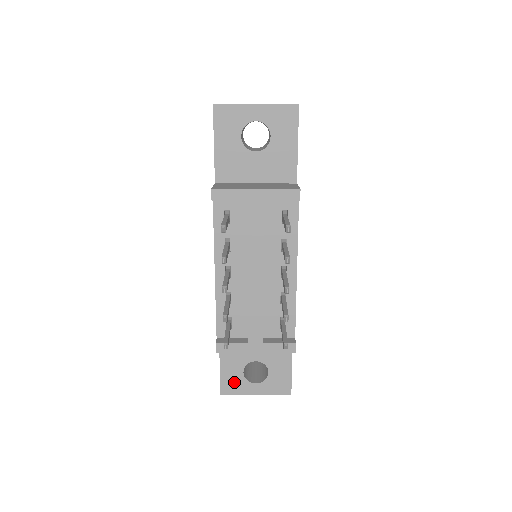
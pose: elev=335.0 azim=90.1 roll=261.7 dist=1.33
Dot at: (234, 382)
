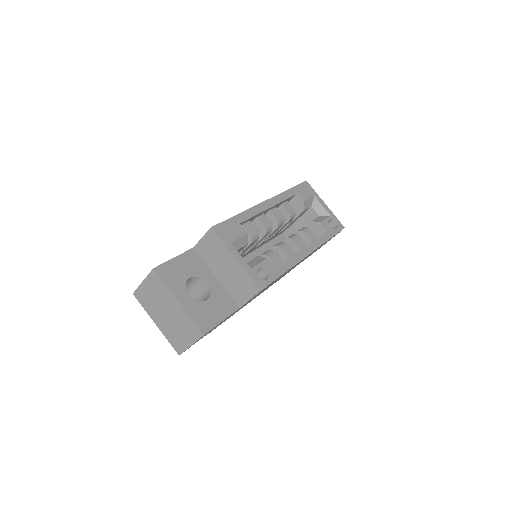
Dot at: occluded
